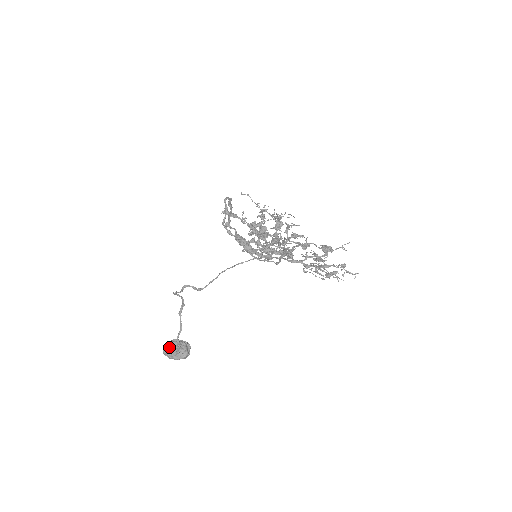
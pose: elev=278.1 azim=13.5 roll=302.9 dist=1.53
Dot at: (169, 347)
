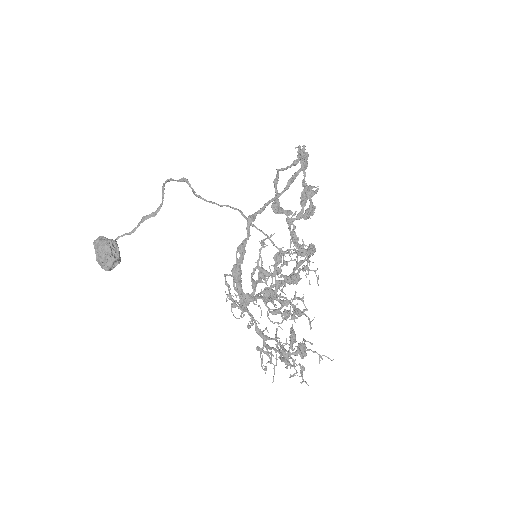
Dot at: (100, 246)
